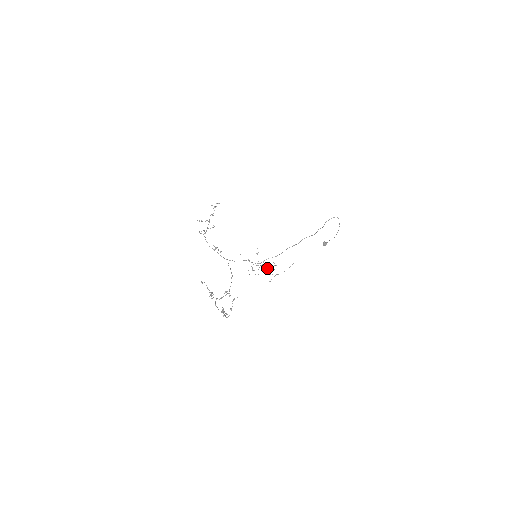
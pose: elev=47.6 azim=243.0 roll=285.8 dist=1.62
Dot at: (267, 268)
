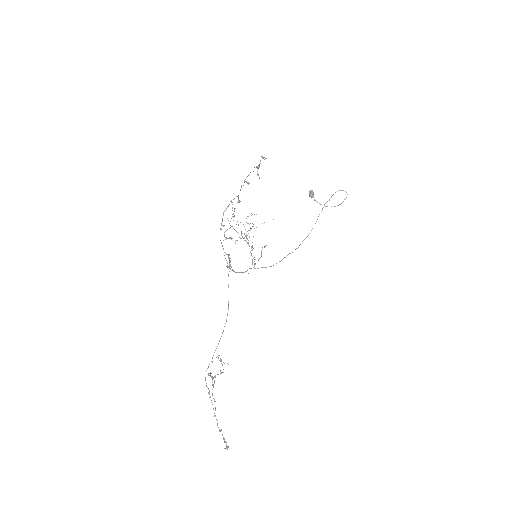
Dot at: occluded
